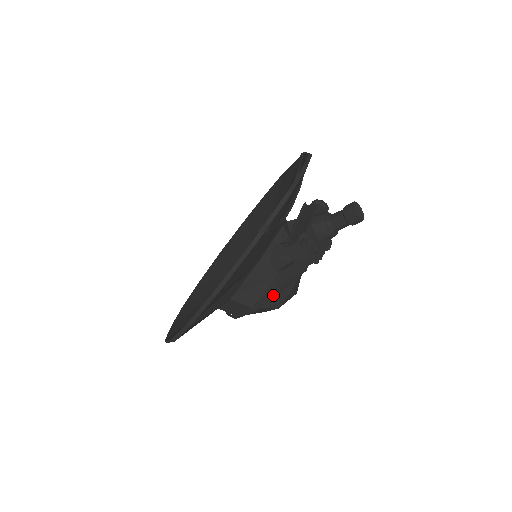
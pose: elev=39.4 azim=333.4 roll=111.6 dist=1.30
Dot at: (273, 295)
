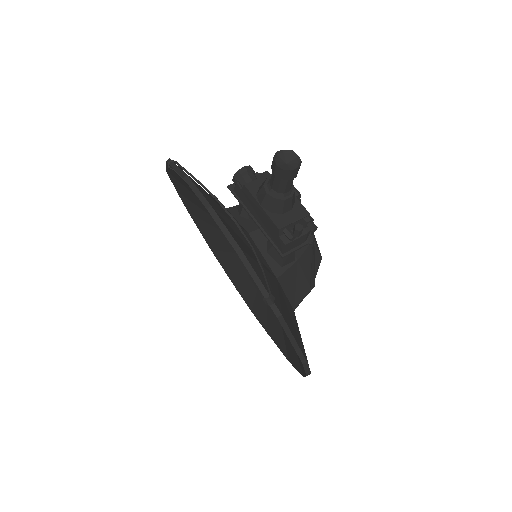
Dot at: (313, 270)
